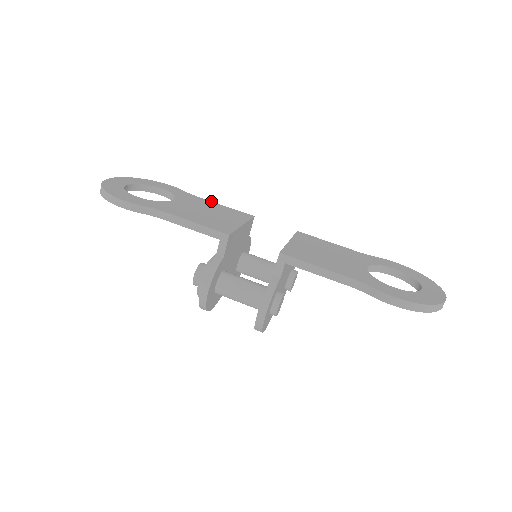
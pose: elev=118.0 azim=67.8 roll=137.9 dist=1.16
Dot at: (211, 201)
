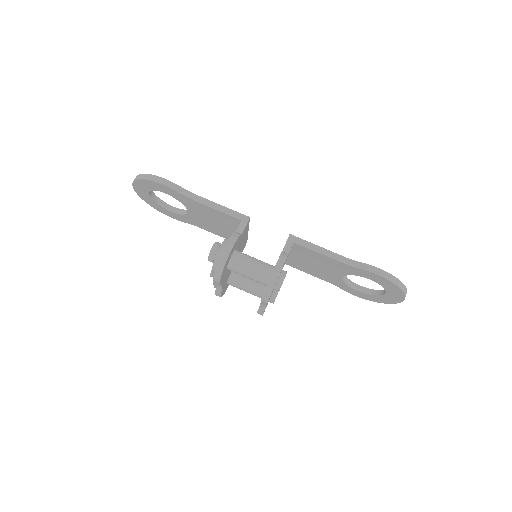
Dot at: occluded
